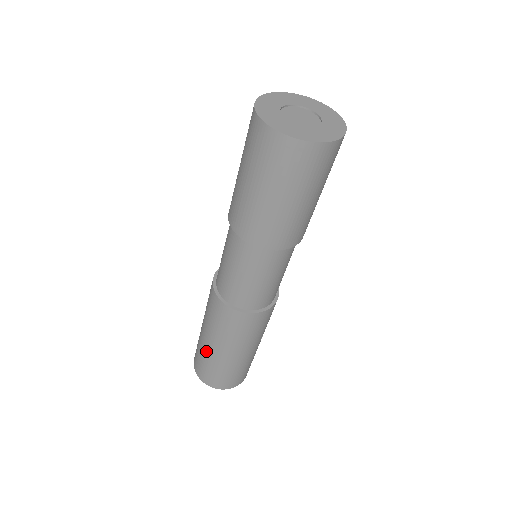
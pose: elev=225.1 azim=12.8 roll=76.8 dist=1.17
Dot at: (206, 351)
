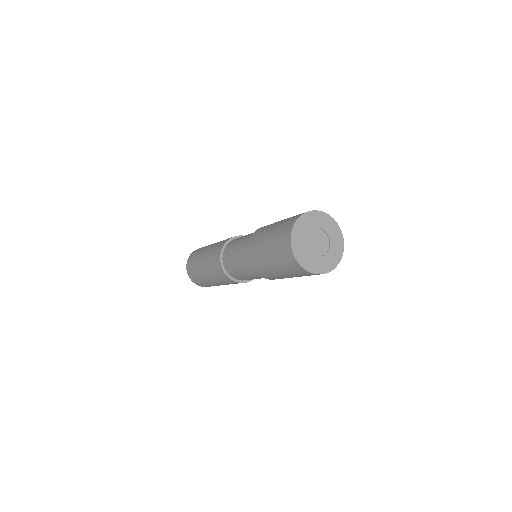
Dot at: (198, 260)
